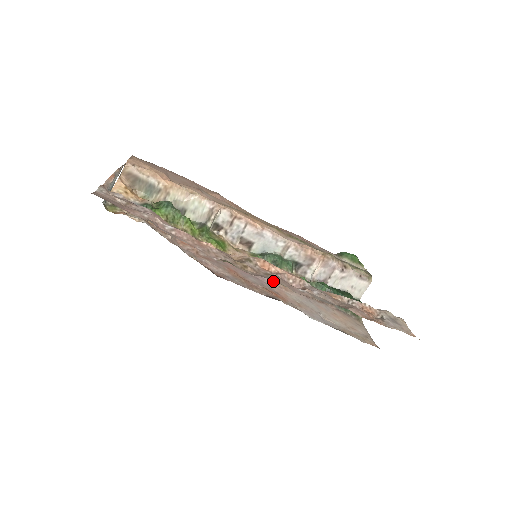
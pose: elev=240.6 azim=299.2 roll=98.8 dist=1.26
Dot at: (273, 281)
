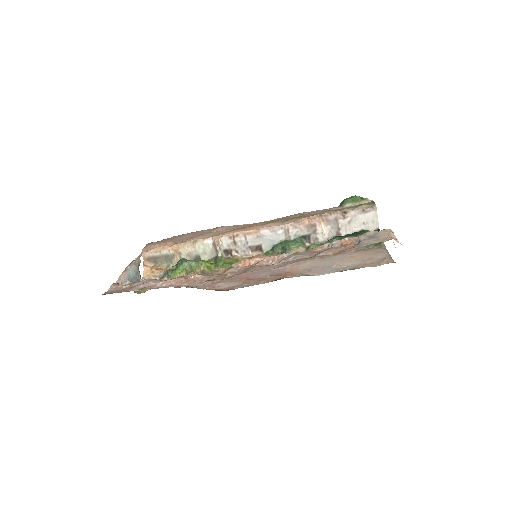
Dot at: occluded
